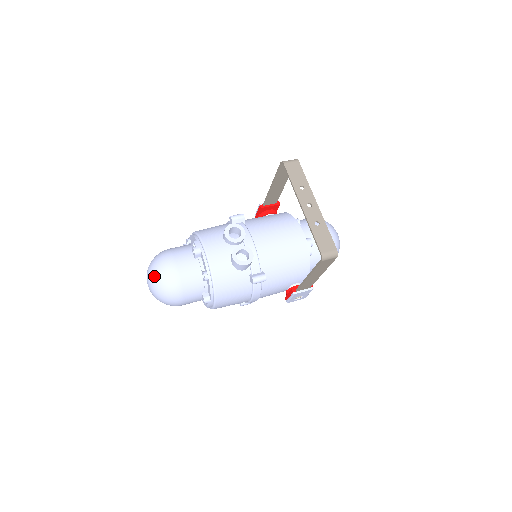
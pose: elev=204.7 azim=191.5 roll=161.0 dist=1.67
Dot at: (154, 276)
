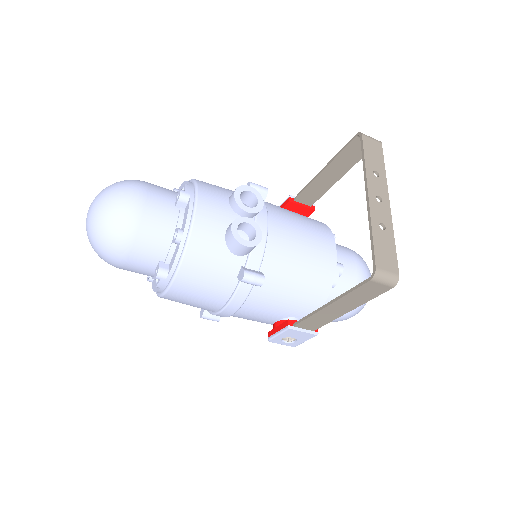
Dot at: (103, 200)
